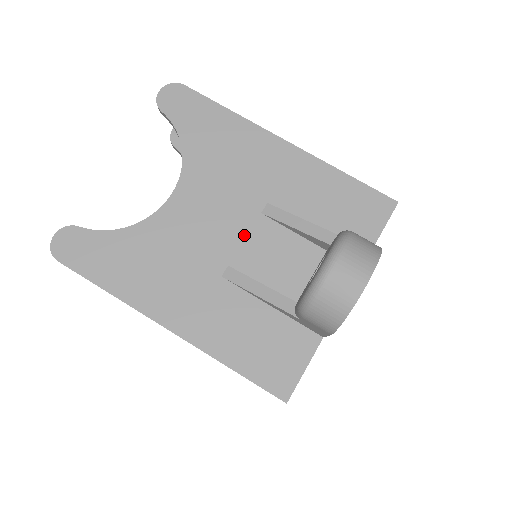
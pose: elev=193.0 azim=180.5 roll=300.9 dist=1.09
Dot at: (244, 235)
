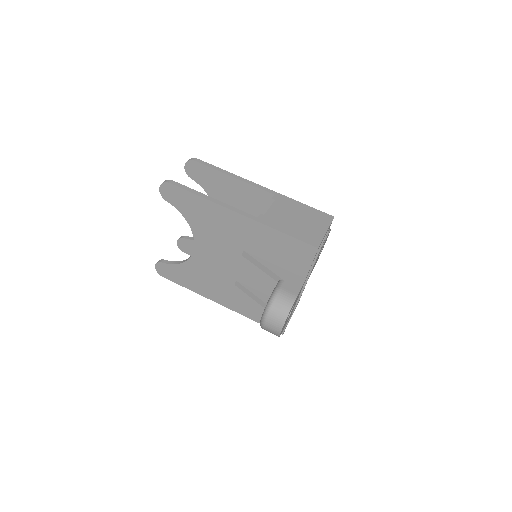
Dot at: (238, 267)
